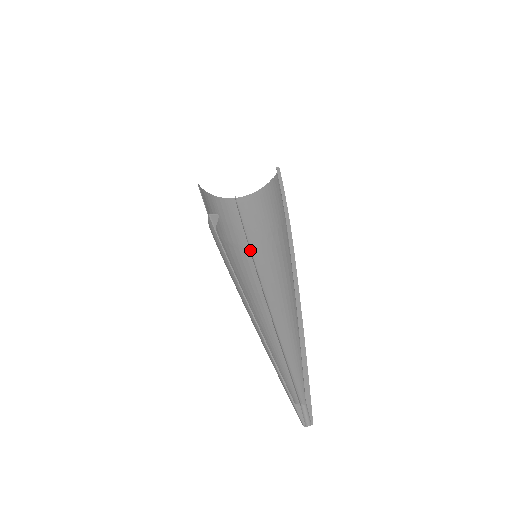
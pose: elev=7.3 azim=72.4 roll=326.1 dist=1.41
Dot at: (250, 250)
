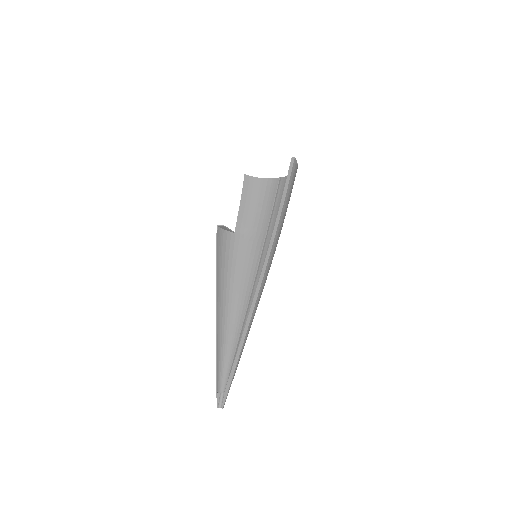
Dot at: (263, 244)
